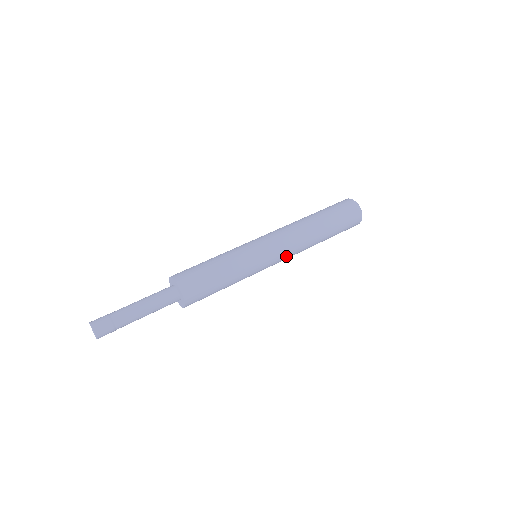
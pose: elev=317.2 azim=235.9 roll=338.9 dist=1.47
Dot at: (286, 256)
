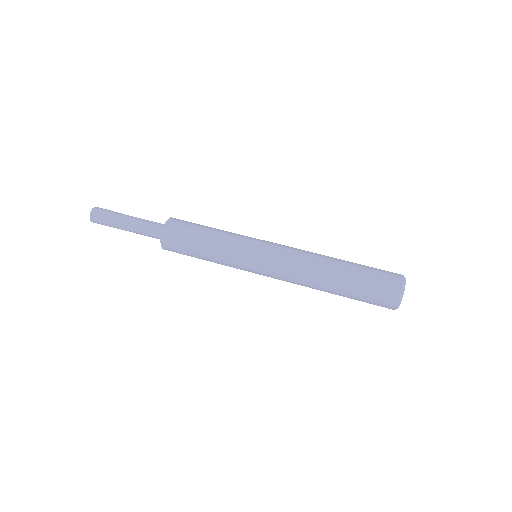
Dot at: (279, 278)
